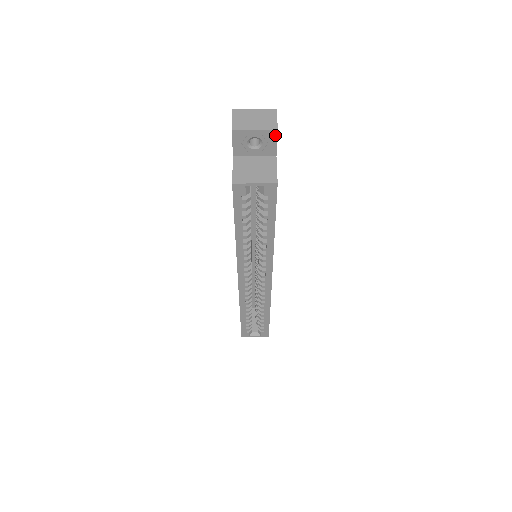
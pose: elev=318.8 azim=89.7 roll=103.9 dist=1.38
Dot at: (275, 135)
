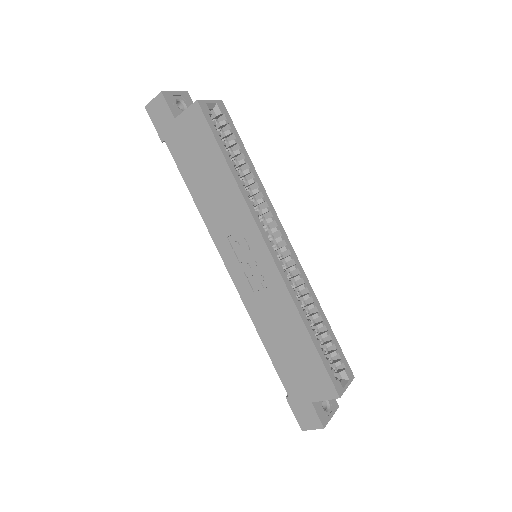
Dot at: (189, 97)
